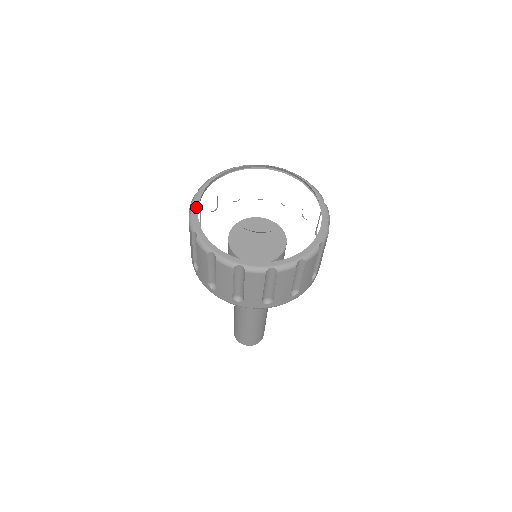
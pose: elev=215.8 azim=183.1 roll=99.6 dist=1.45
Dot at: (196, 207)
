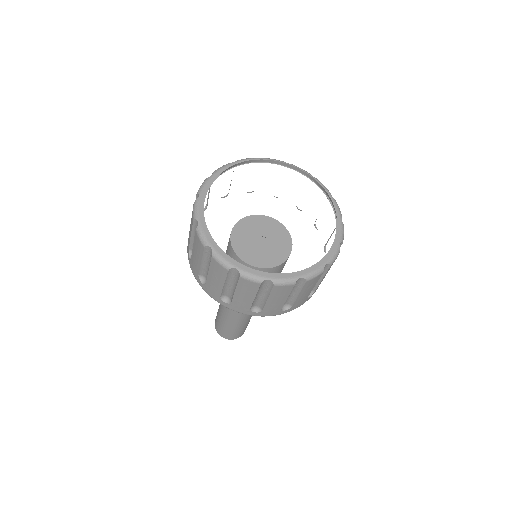
Dot at: (240, 163)
